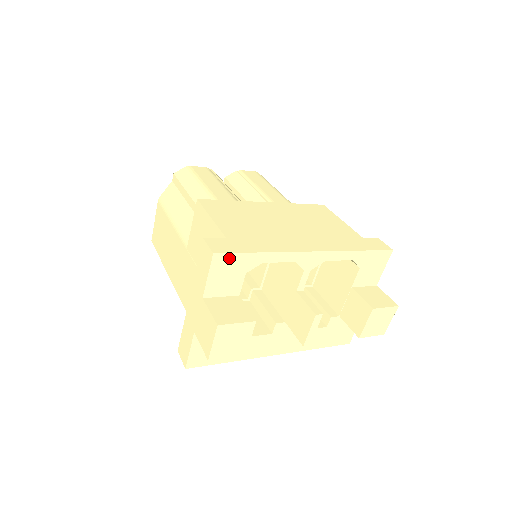
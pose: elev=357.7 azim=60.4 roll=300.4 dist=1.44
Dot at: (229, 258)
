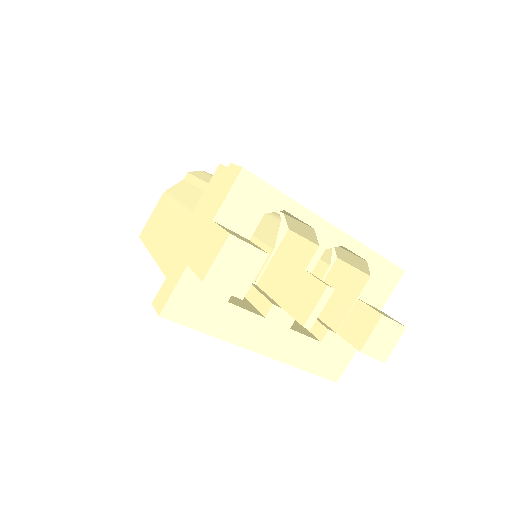
Dot at: (255, 183)
